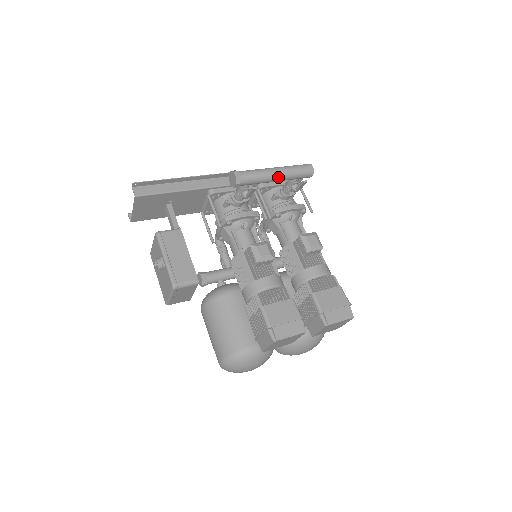
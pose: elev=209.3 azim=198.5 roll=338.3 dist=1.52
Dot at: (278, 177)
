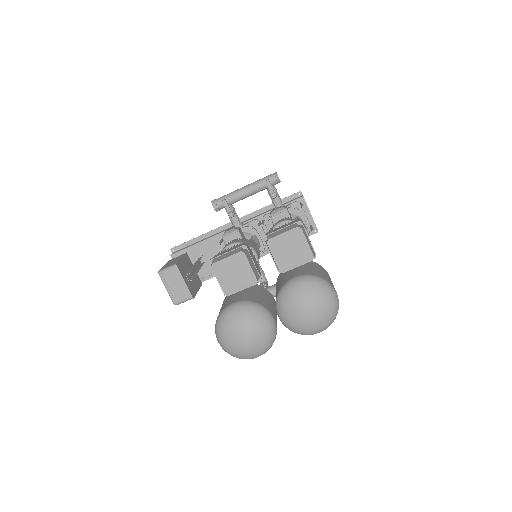
Dot at: (246, 189)
